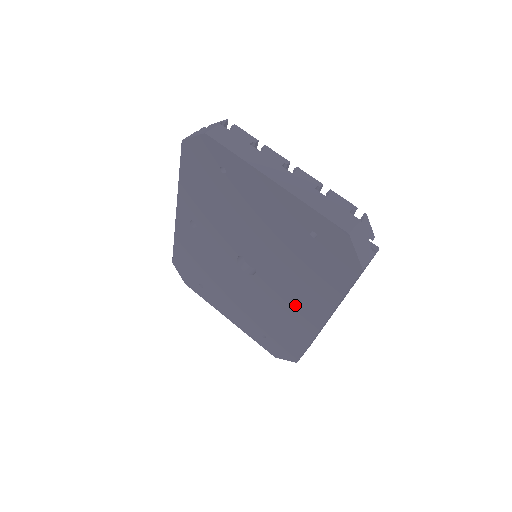
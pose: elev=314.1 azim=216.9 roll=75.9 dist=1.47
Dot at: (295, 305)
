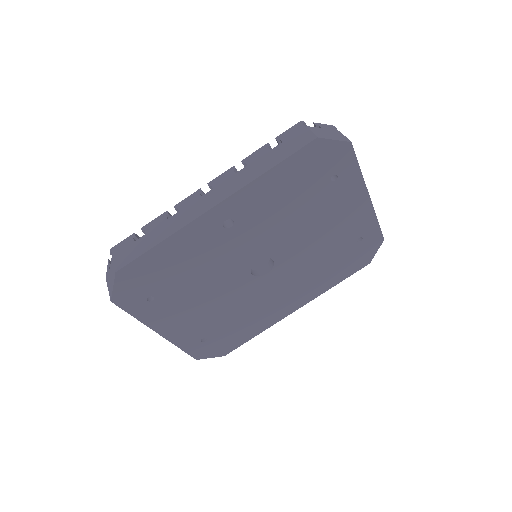
Dot at: (283, 298)
